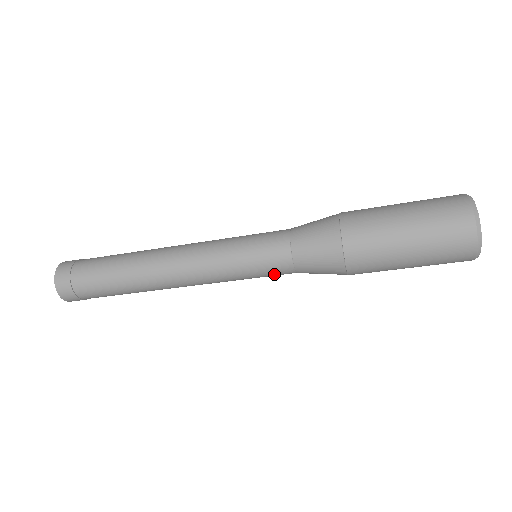
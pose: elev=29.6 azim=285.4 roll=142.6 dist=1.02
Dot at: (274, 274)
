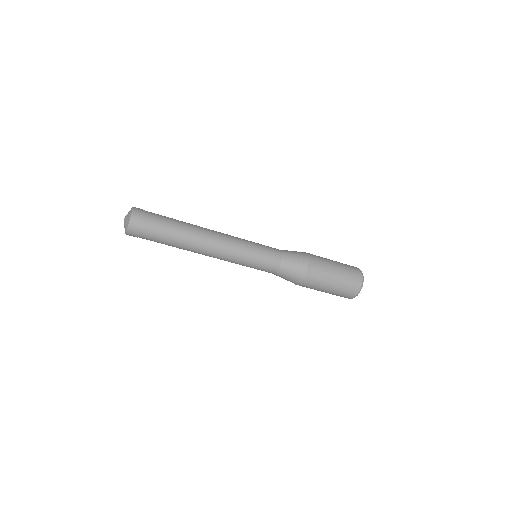
Dot at: occluded
